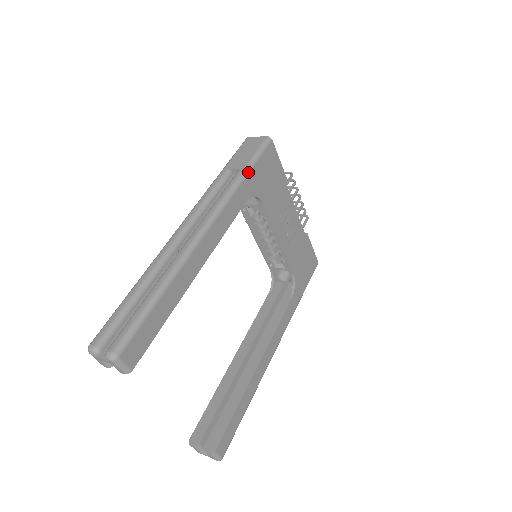
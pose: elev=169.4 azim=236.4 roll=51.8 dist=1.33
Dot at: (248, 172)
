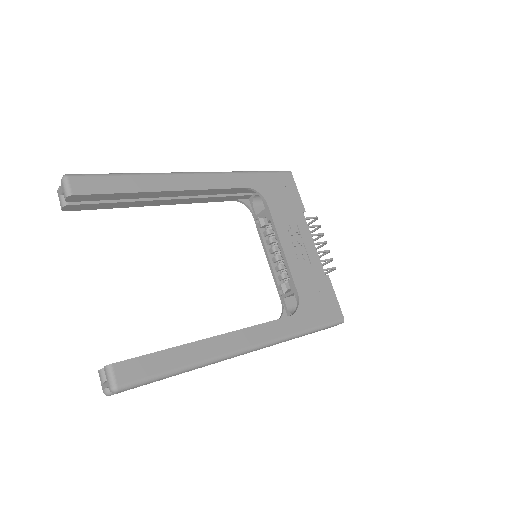
Dot at: (256, 172)
